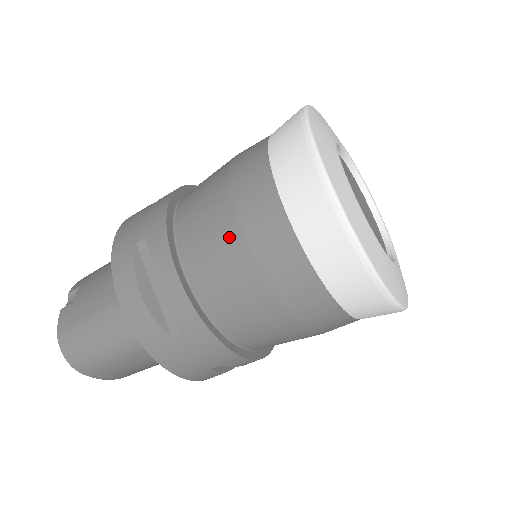
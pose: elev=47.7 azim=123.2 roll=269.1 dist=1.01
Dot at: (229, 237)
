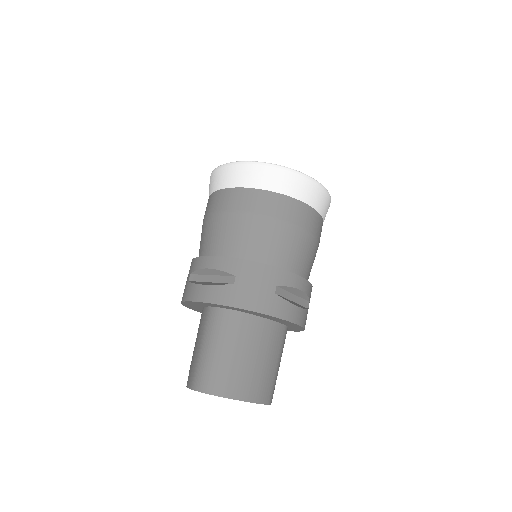
Dot at: (217, 221)
